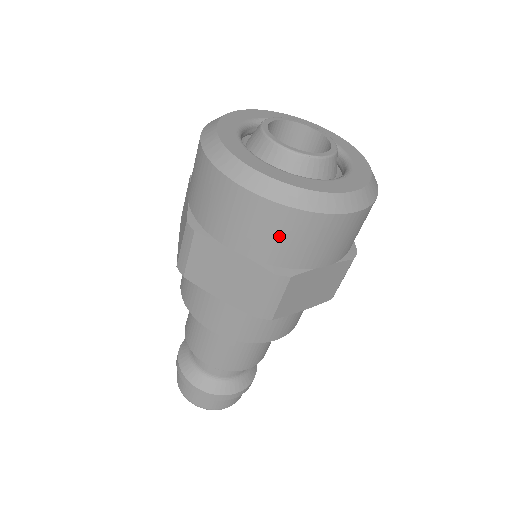
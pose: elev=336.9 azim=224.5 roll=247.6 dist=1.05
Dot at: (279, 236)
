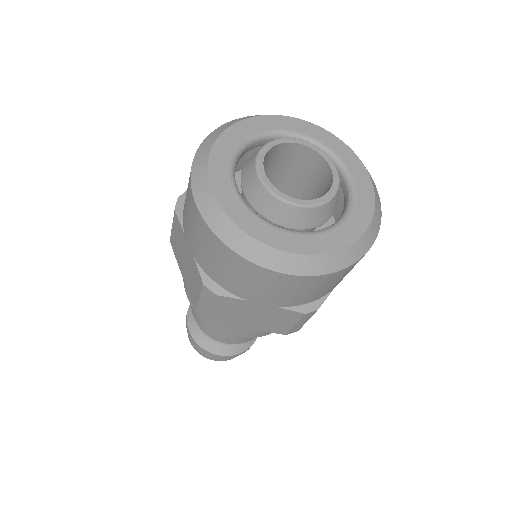
Dot at: (211, 255)
